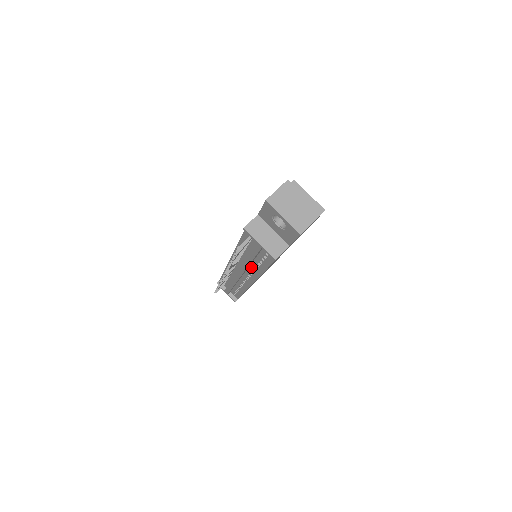
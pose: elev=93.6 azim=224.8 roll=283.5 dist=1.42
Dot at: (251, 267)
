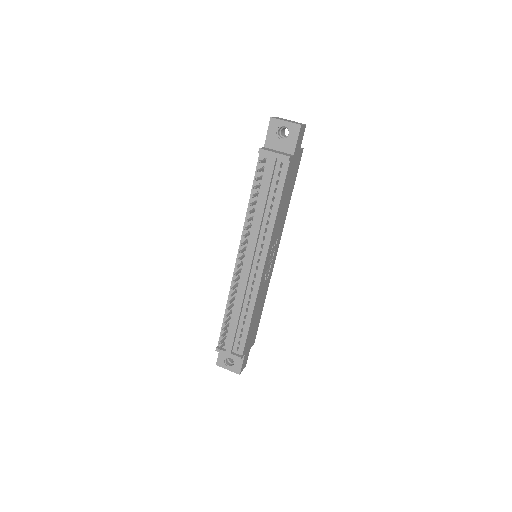
Dot at: (262, 229)
